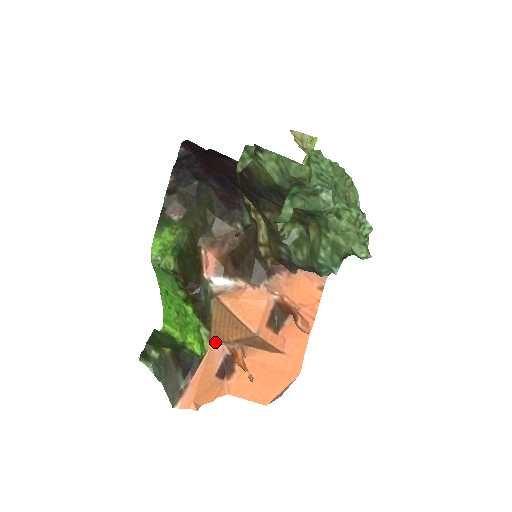
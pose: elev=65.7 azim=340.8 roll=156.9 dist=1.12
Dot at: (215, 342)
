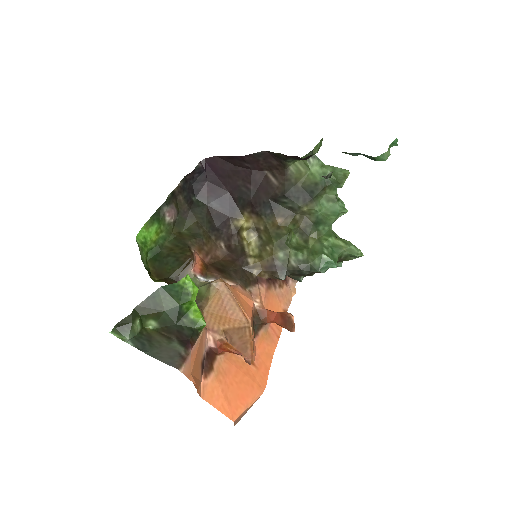
Dot at: (205, 328)
